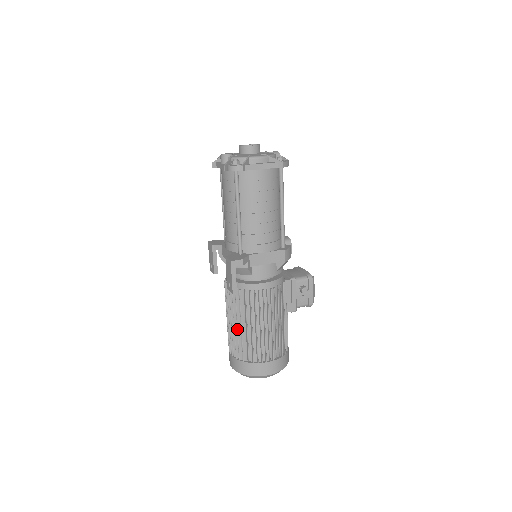
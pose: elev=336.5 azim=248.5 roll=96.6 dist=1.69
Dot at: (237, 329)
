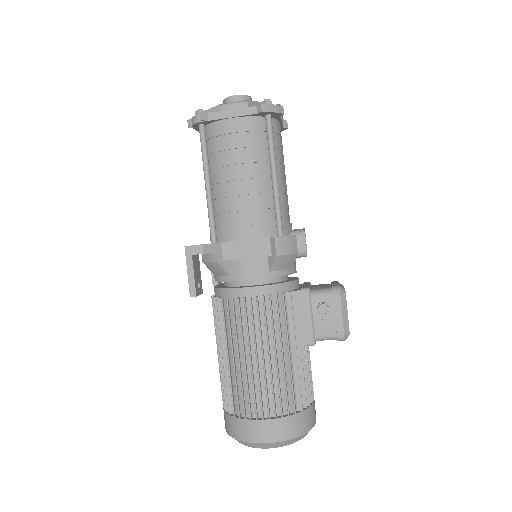
Dot at: (220, 361)
